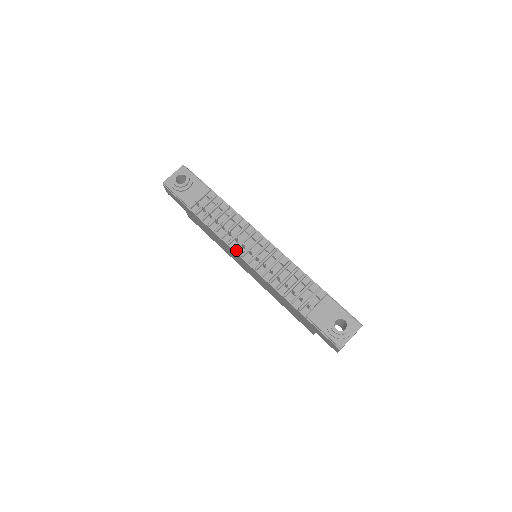
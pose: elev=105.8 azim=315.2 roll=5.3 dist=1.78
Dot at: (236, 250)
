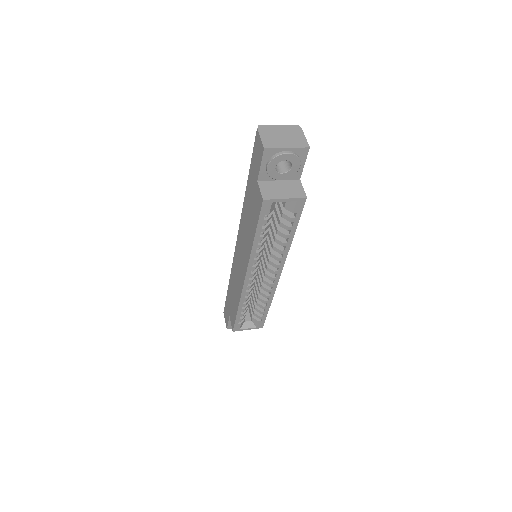
Dot at: occluded
